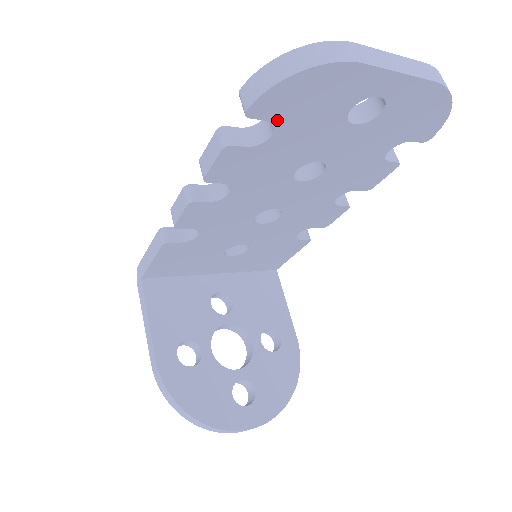
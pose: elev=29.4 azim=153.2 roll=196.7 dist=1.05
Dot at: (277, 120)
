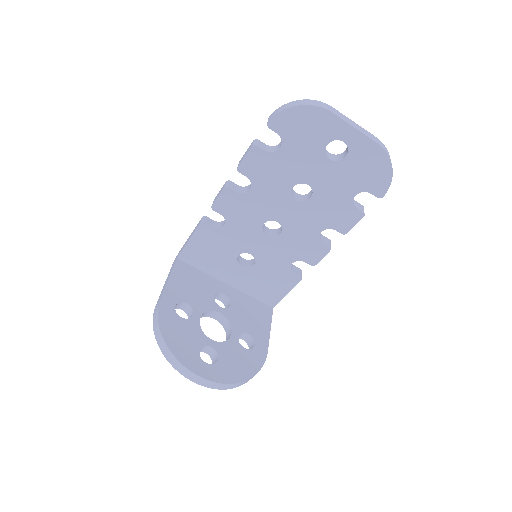
Dot at: (284, 136)
